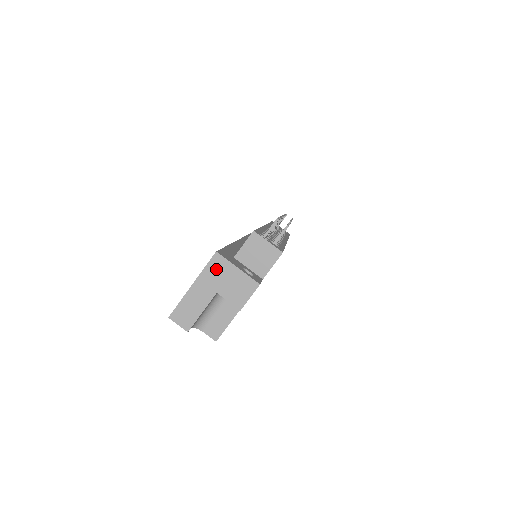
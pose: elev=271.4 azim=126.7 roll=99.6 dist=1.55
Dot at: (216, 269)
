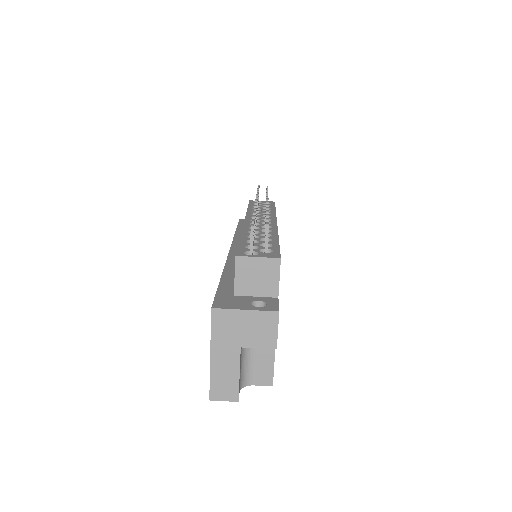
Dot at: (223, 325)
